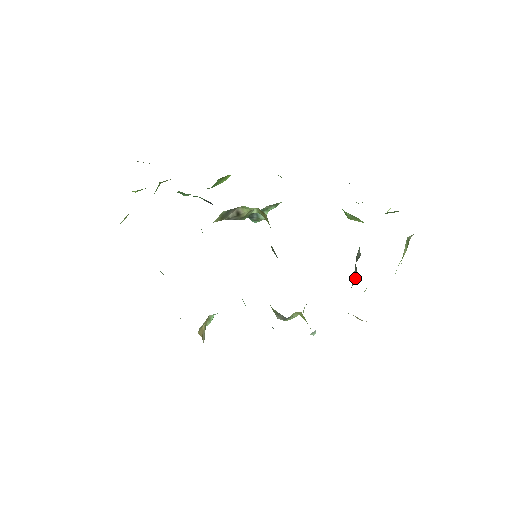
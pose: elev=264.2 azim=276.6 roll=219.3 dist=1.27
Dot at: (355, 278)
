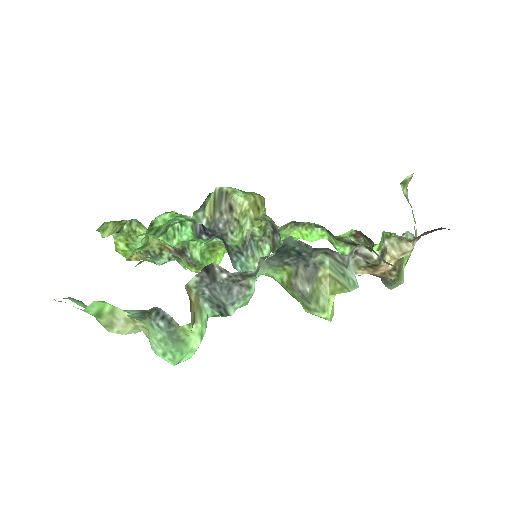
Dot at: occluded
